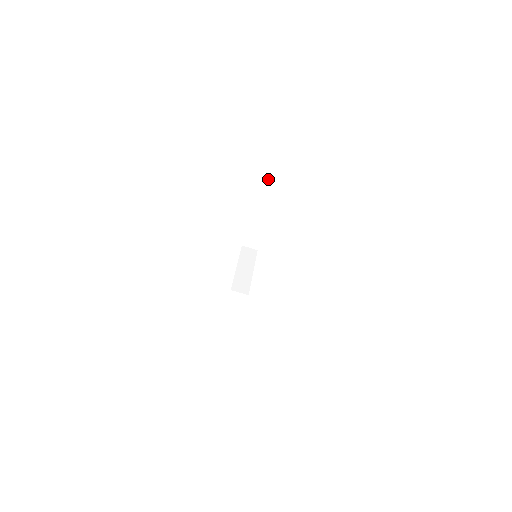
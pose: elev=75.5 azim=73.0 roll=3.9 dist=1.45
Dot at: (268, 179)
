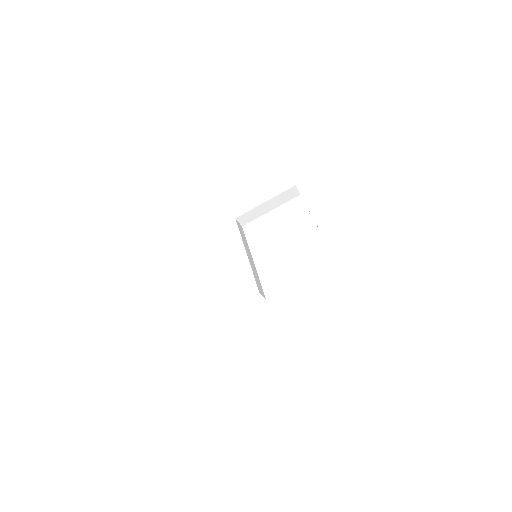
Dot at: occluded
